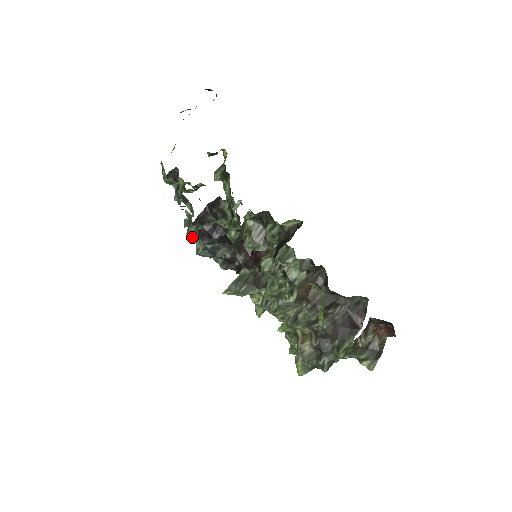
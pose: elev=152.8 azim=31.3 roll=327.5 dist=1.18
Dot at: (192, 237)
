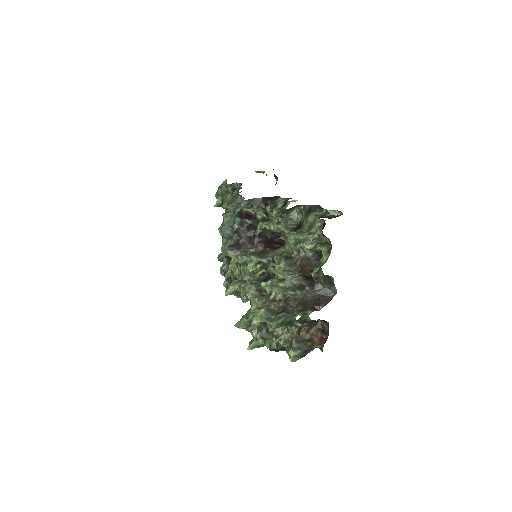
Dot at: (226, 217)
